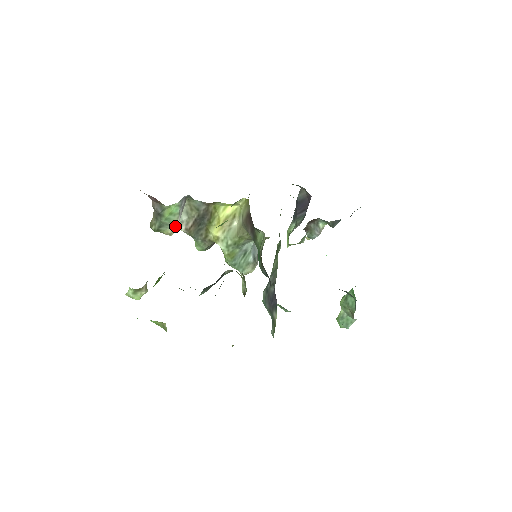
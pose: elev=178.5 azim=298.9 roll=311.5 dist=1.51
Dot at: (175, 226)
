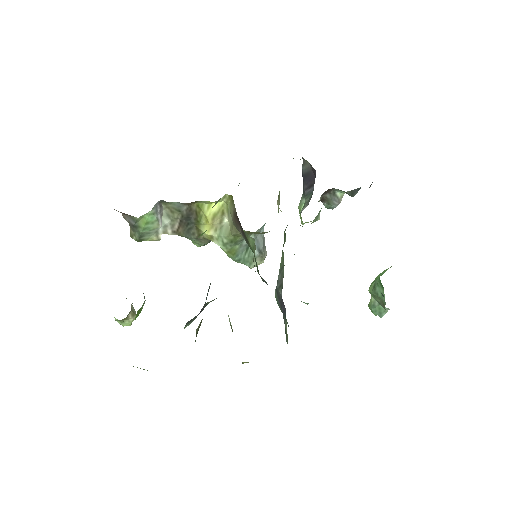
Dot at: (159, 232)
